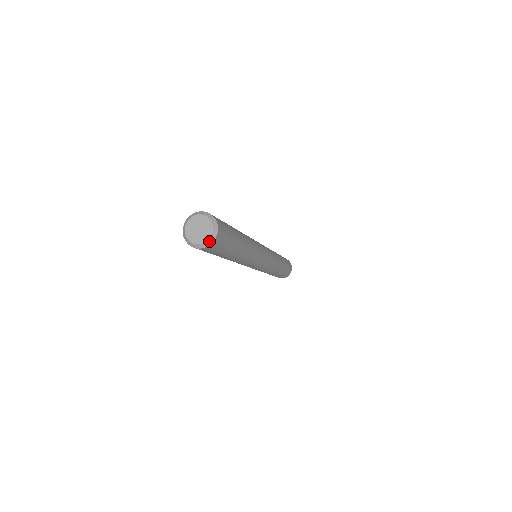
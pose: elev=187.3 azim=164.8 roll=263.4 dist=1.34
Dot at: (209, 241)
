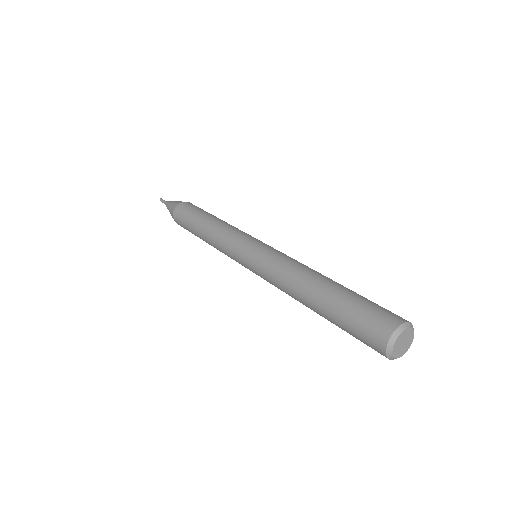
Dot at: occluded
